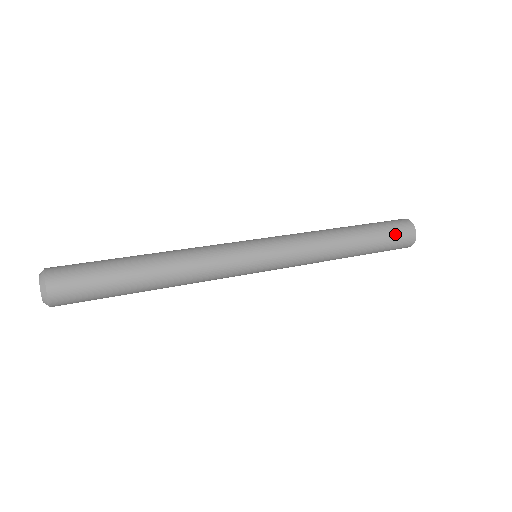
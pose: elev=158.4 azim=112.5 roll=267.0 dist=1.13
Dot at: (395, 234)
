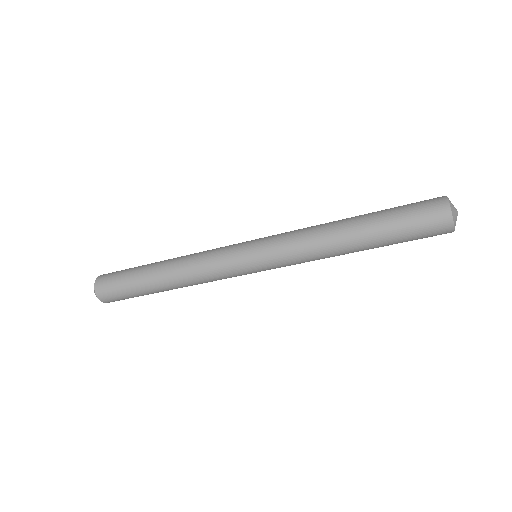
Dot at: (416, 215)
